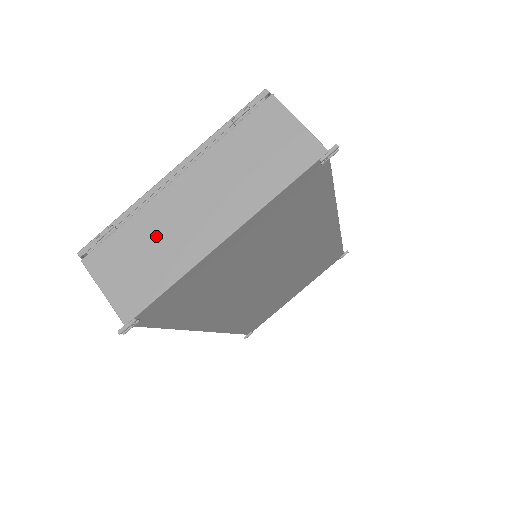
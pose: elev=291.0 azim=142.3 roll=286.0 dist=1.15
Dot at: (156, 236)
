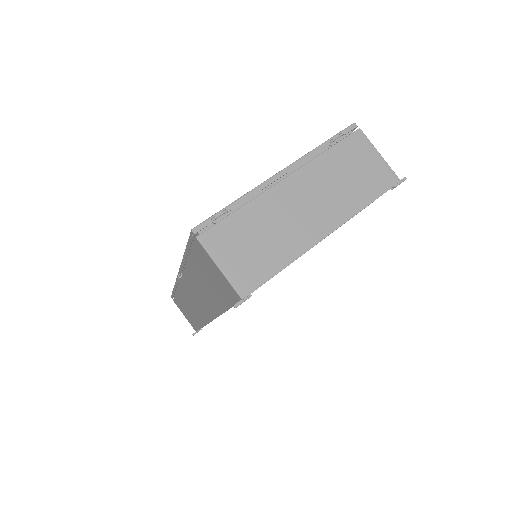
Dot at: (269, 225)
